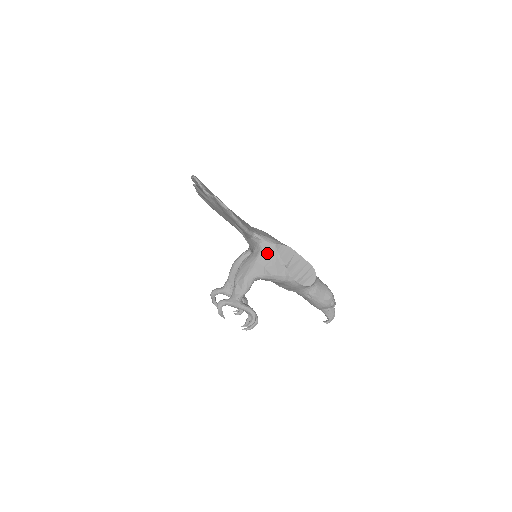
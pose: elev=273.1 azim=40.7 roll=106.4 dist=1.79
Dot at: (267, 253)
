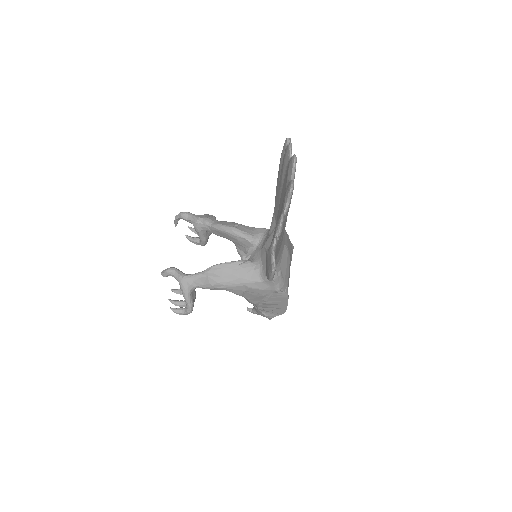
Dot at: (263, 288)
